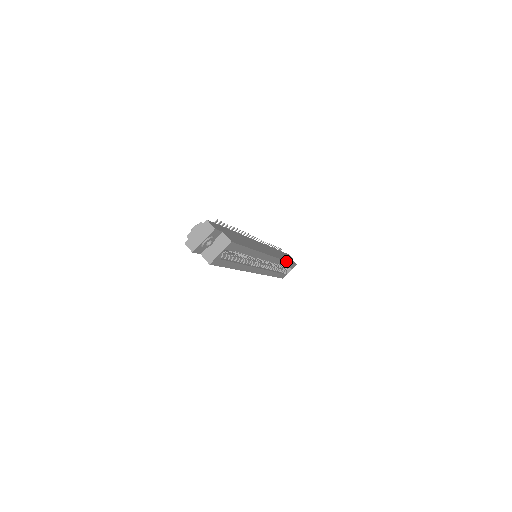
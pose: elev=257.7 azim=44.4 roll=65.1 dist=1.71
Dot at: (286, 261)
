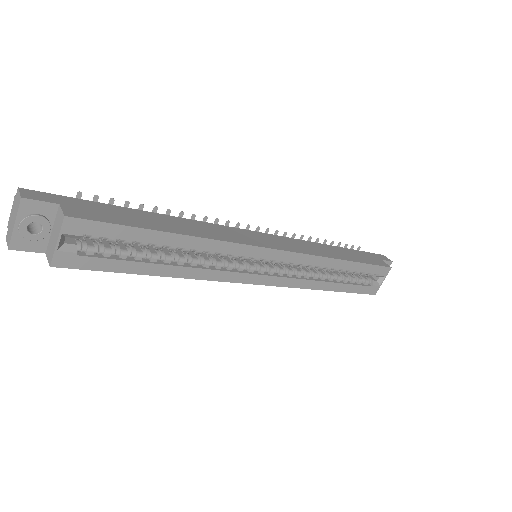
Dot at: (343, 260)
